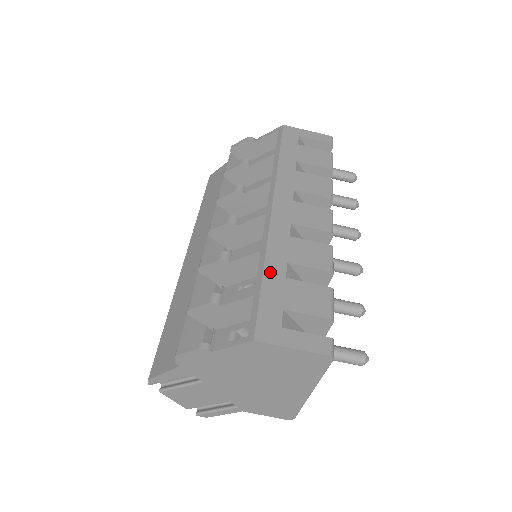
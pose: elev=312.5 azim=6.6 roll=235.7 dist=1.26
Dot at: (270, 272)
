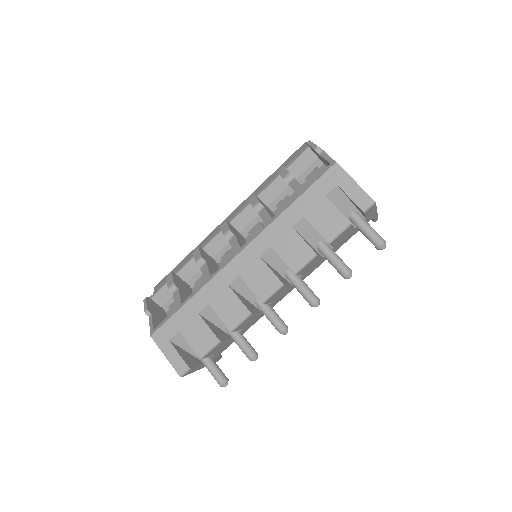
Dot at: (193, 303)
